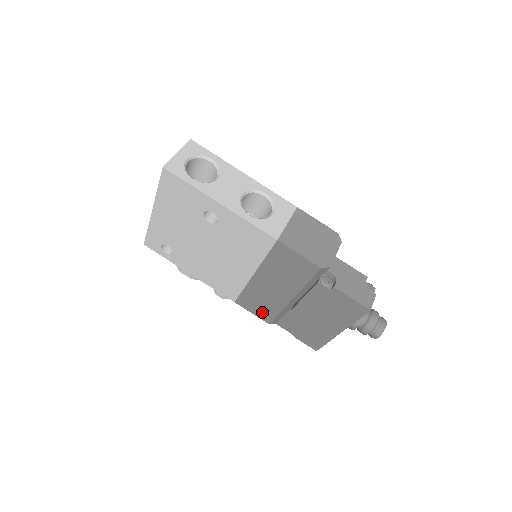
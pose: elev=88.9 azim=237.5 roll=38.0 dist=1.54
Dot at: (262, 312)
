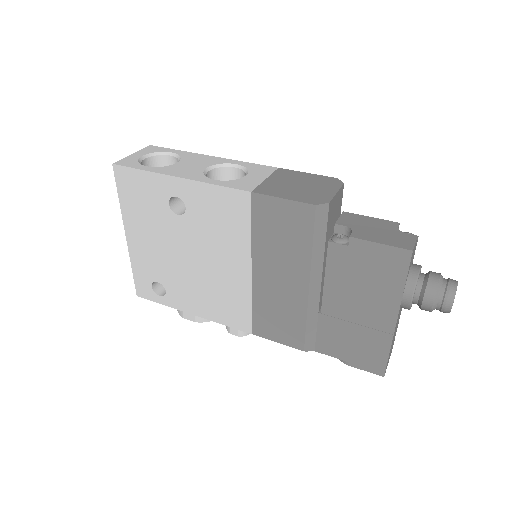
Dot at: (287, 333)
